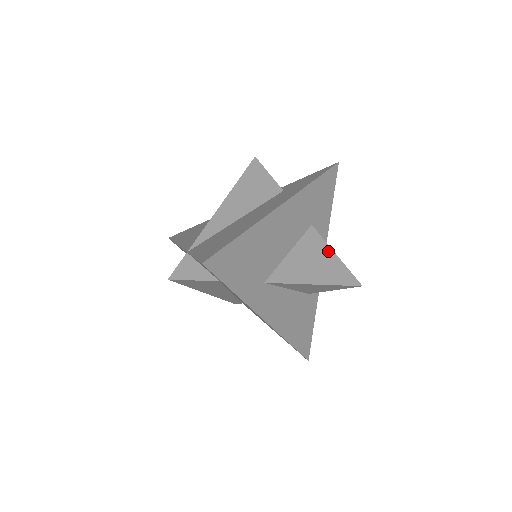
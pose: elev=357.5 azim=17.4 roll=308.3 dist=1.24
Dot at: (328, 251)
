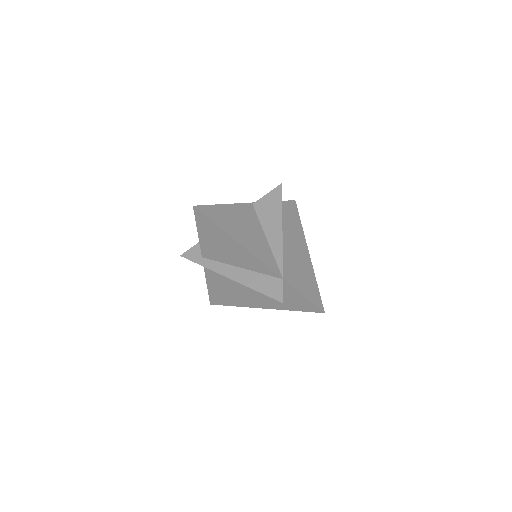
Dot at: occluded
